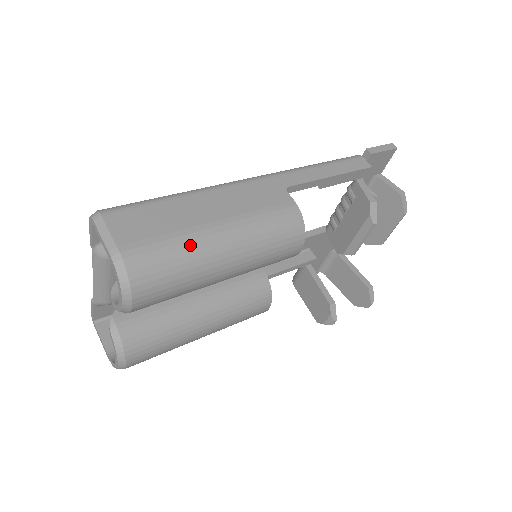
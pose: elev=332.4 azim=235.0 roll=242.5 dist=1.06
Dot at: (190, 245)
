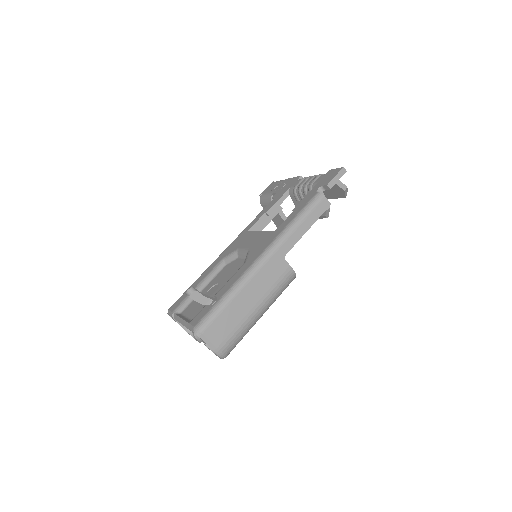
Dot at: (247, 326)
